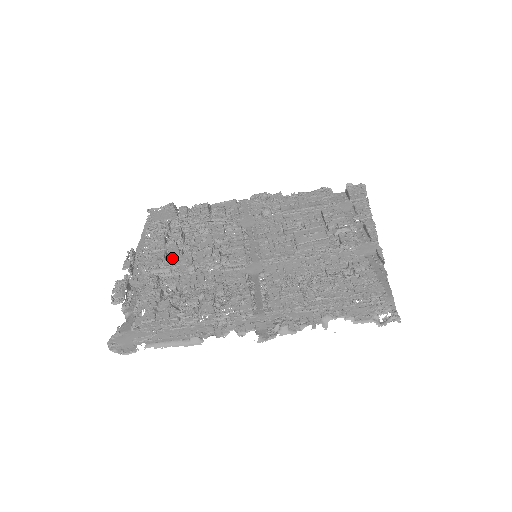
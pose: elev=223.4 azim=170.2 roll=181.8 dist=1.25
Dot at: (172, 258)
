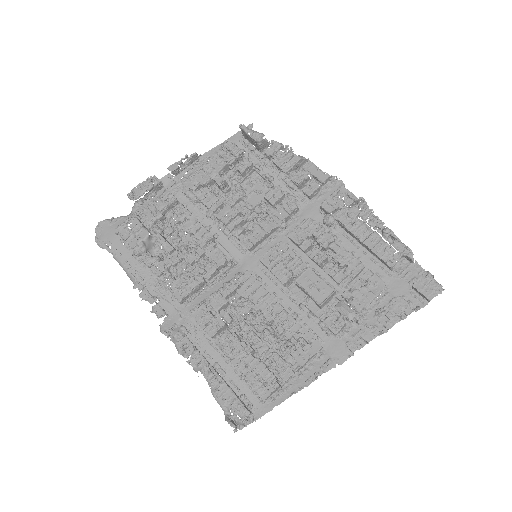
Dot at: (206, 192)
